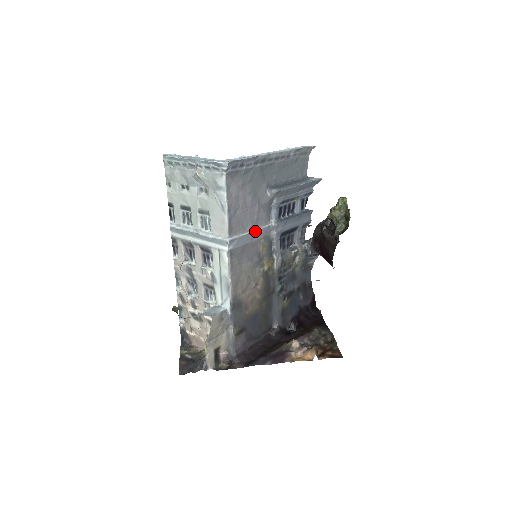
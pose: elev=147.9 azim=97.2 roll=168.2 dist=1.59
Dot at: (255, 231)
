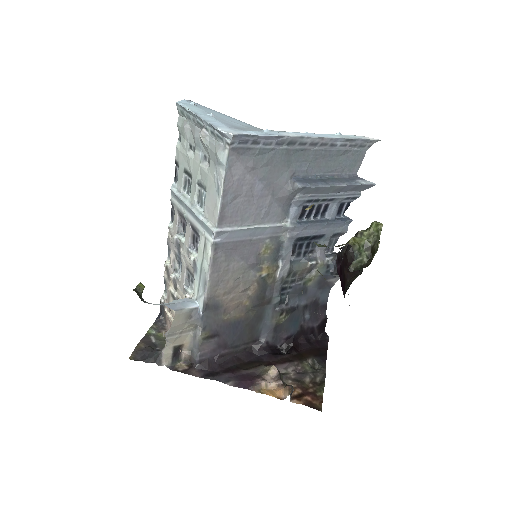
Dot at: (258, 228)
